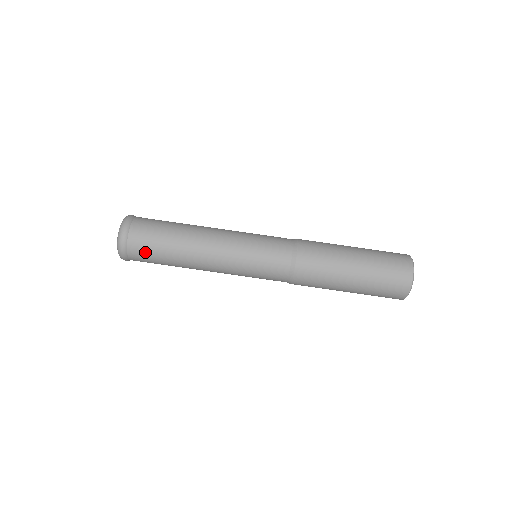
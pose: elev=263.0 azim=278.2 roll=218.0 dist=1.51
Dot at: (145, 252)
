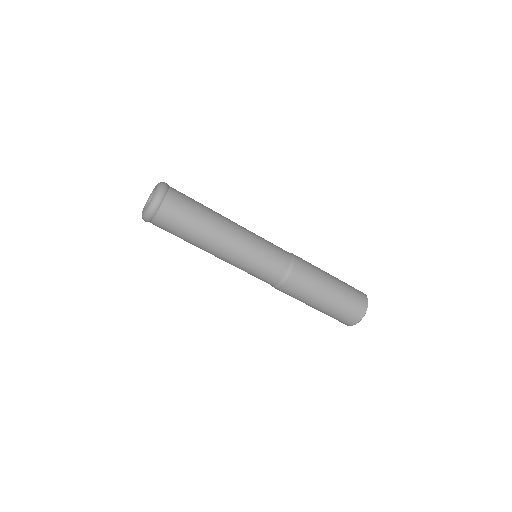
Dot at: (174, 218)
